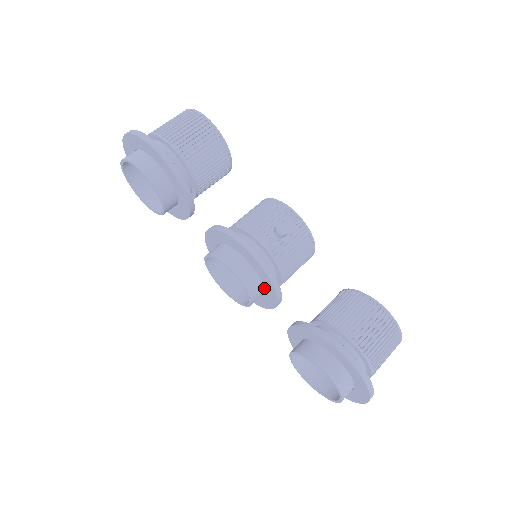
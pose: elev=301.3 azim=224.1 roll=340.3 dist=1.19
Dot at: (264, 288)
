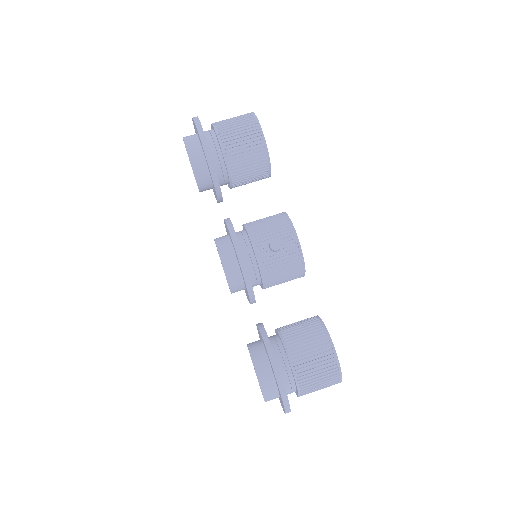
Dot at: occluded
